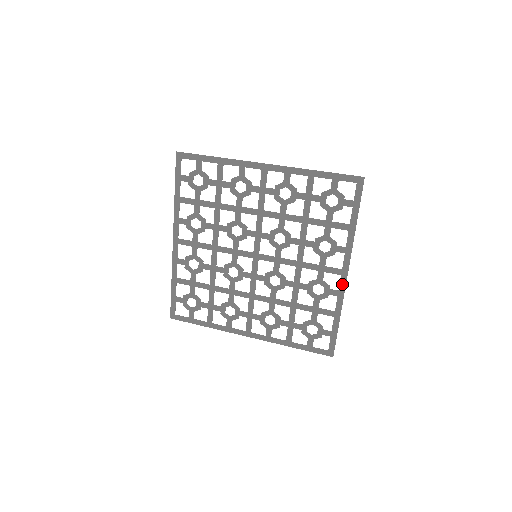
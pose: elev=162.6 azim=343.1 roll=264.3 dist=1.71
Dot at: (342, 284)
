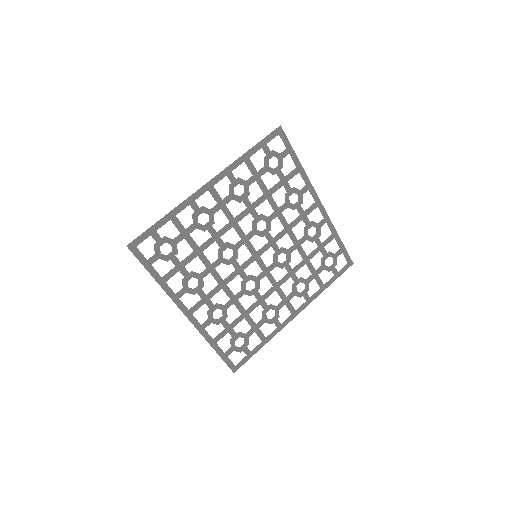
Dot at: (287, 321)
